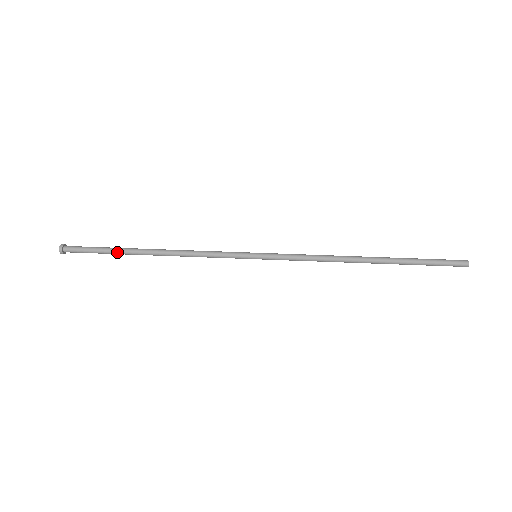
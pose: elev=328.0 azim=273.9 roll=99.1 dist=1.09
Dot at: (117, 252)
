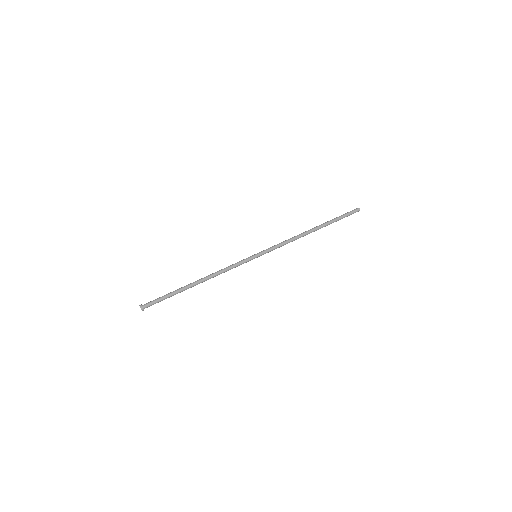
Dot at: occluded
